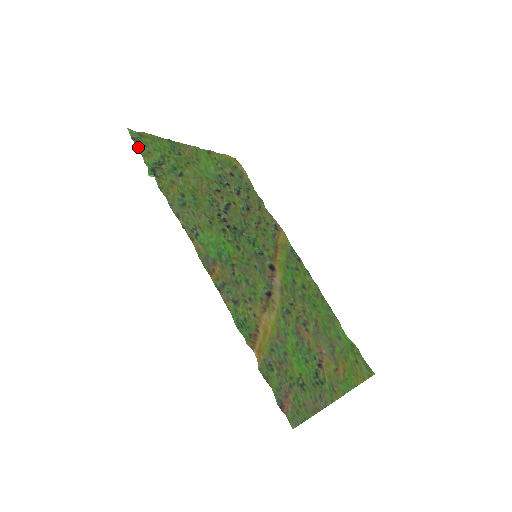
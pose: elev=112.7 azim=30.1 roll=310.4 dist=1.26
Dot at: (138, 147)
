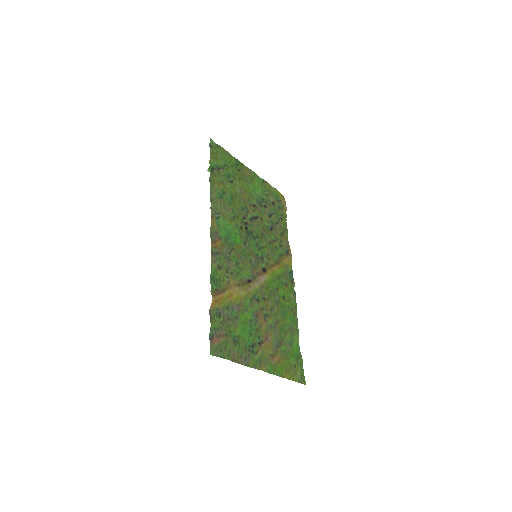
Dot at: (210, 151)
